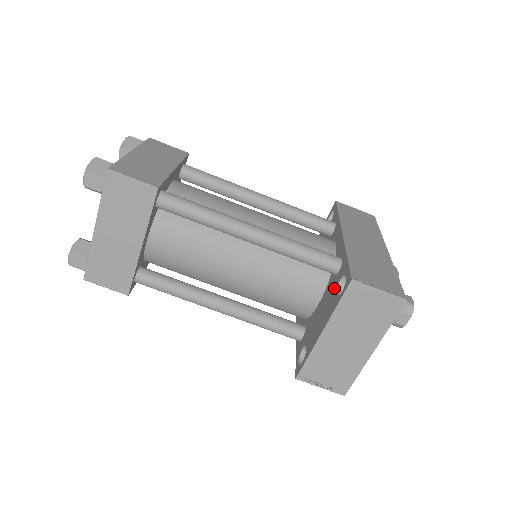
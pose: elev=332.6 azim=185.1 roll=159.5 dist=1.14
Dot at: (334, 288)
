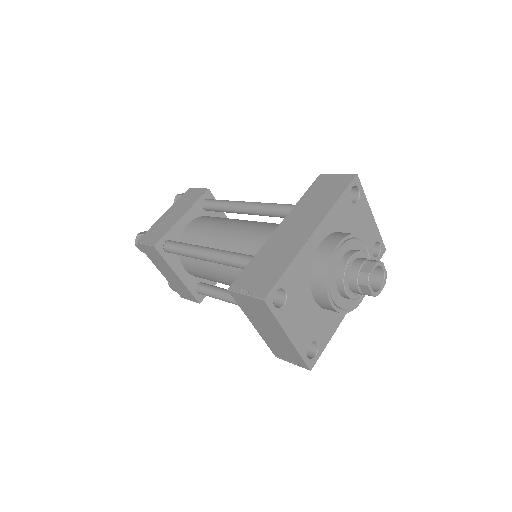
Dot at: occluded
